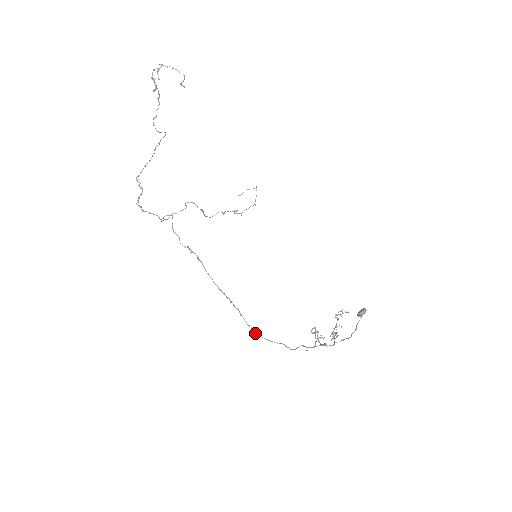
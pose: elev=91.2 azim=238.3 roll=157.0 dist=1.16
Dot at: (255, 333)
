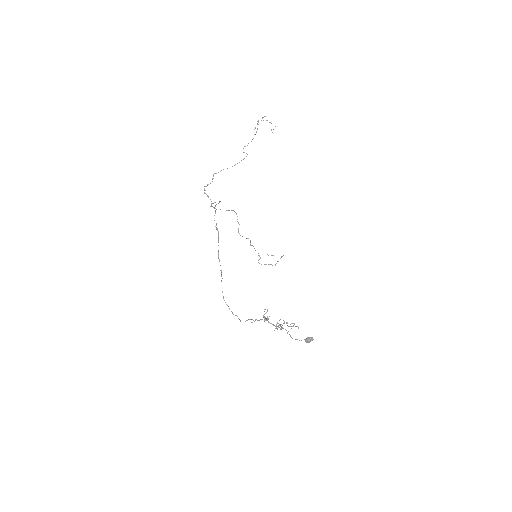
Dot at: (223, 297)
